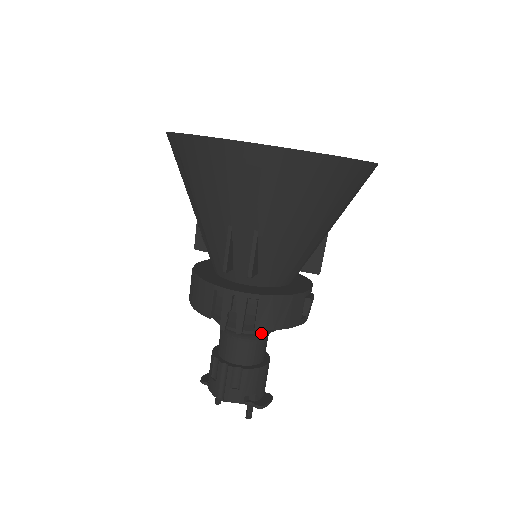
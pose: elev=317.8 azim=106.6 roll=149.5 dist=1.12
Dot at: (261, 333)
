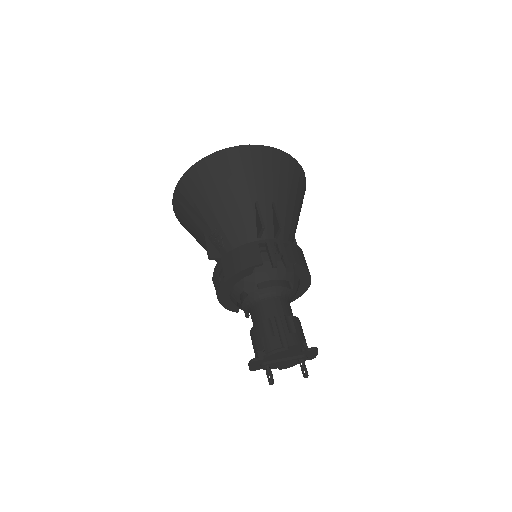
Dot at: (290, 289)
